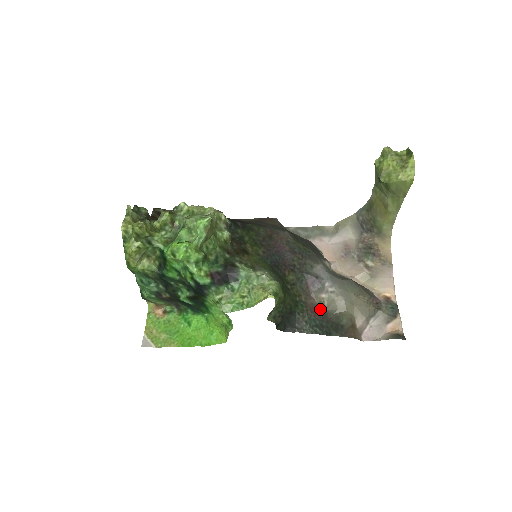
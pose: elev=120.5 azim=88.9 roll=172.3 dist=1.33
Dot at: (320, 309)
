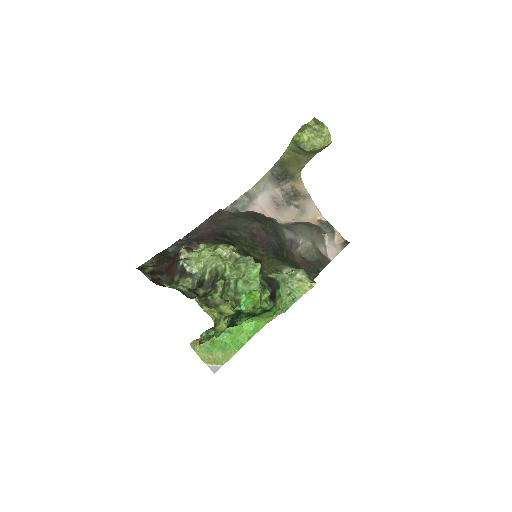
Dot at: (302, 259)
